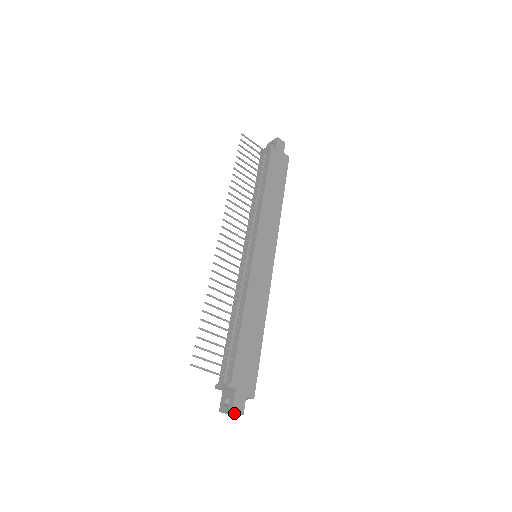
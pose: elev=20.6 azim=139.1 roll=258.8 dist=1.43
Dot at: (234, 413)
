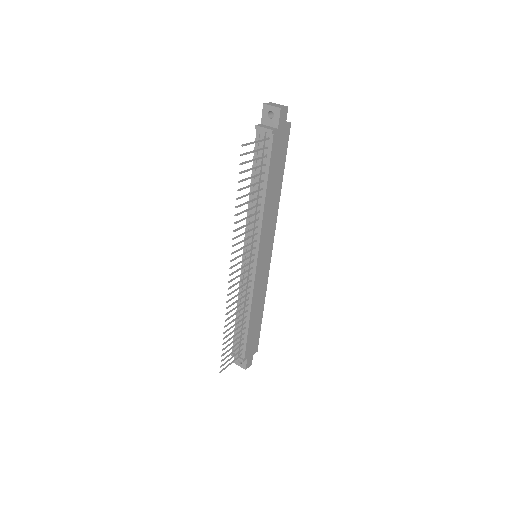
Dot at: occluded
